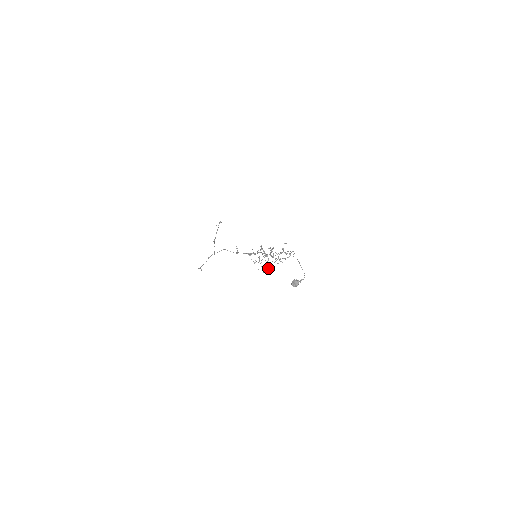
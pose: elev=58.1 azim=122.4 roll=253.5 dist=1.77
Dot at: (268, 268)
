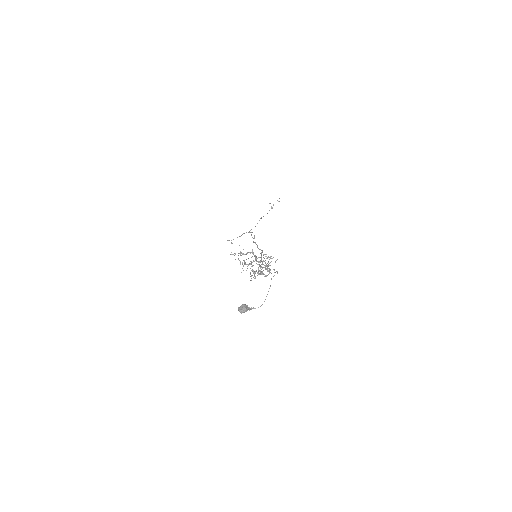
Dot at: (257, 275)
